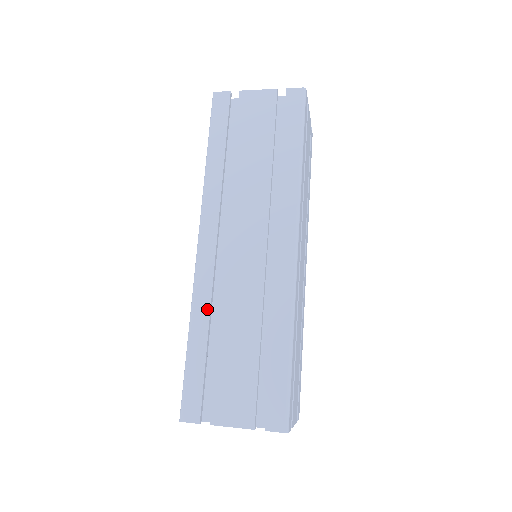
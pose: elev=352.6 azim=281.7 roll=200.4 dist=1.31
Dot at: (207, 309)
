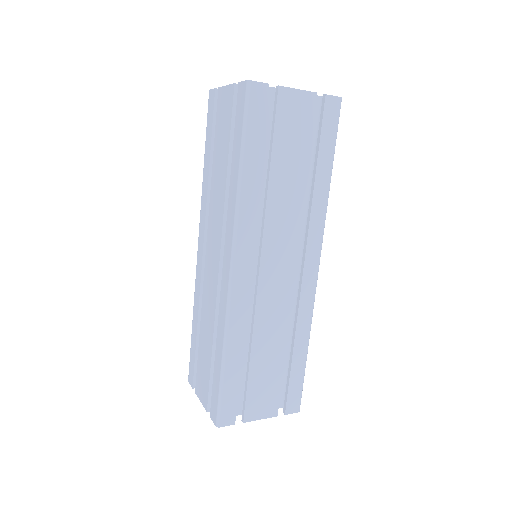
Dot at: (241, 332)
